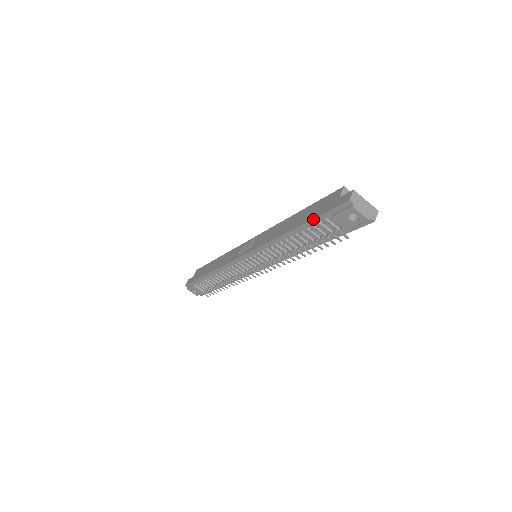
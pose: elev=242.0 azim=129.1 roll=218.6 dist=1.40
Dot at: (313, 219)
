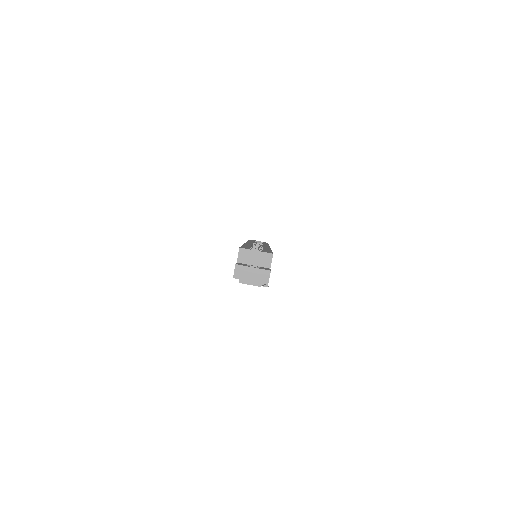
Dot at: occluded
